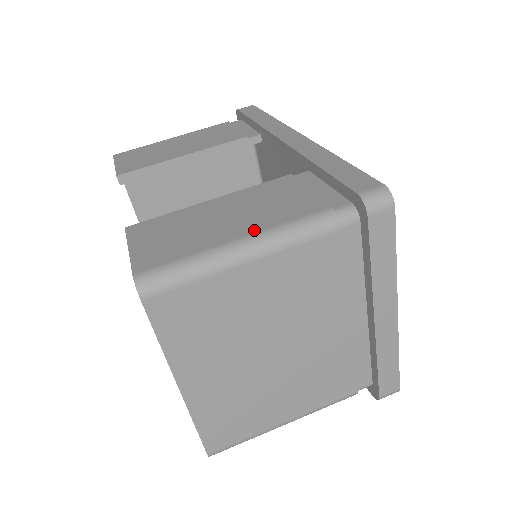
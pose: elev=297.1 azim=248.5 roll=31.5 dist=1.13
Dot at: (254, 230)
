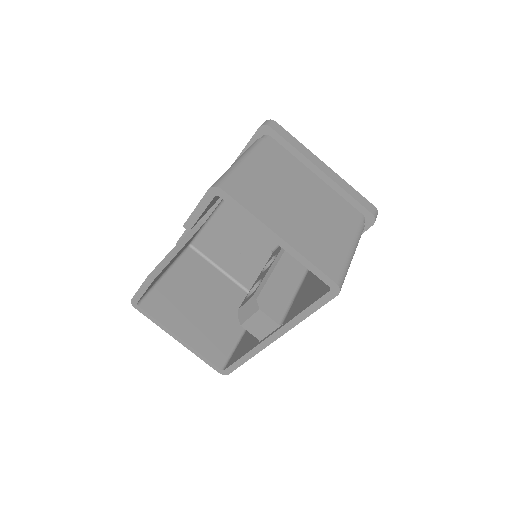
Dot at: occluded
